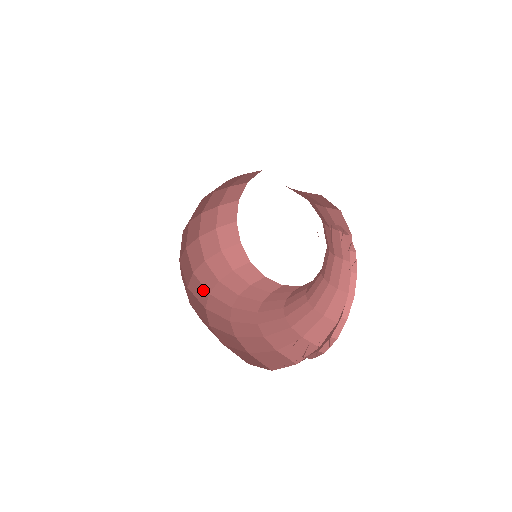
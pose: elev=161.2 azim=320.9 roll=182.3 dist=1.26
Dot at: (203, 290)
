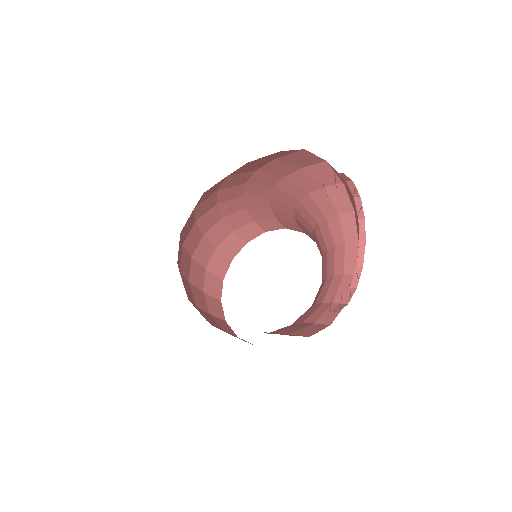
Dot at: occluded
